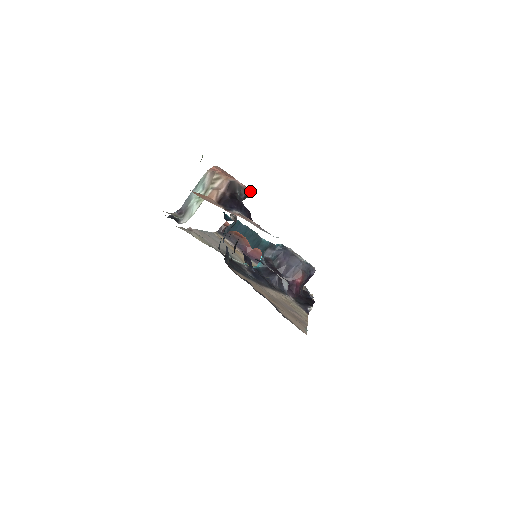
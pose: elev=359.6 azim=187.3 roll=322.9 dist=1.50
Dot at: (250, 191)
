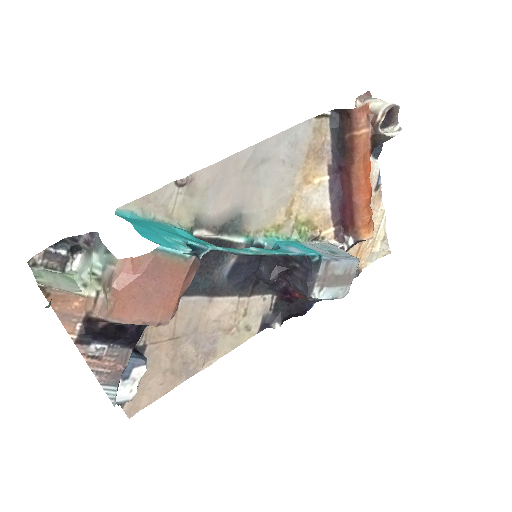
Dot at: (157, 325)
